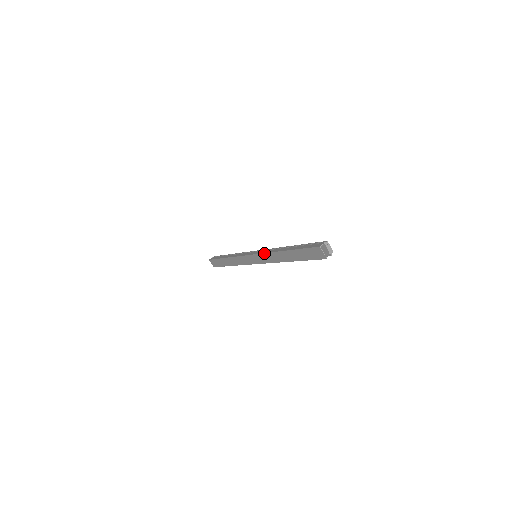
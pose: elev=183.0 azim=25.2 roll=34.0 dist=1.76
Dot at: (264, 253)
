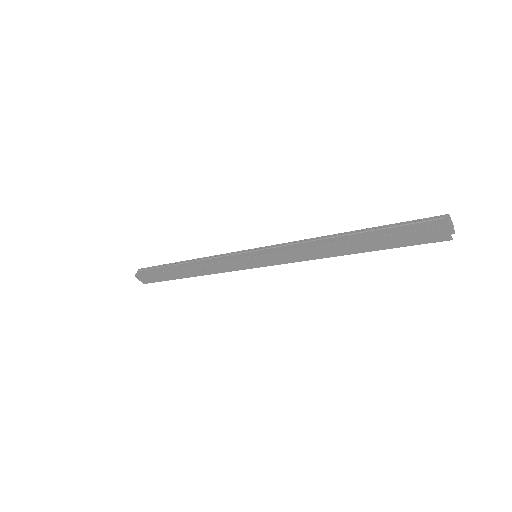
Dot at: (290, 251)
